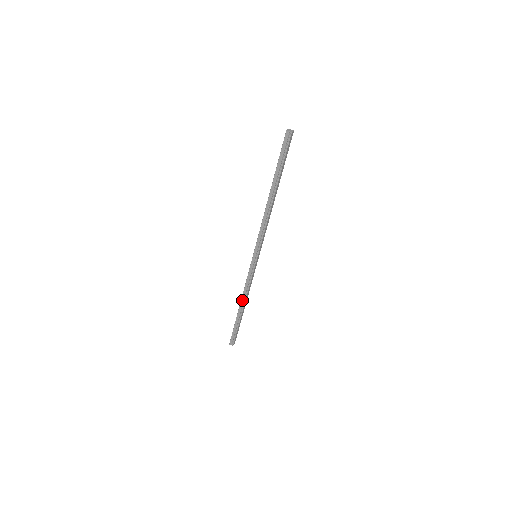
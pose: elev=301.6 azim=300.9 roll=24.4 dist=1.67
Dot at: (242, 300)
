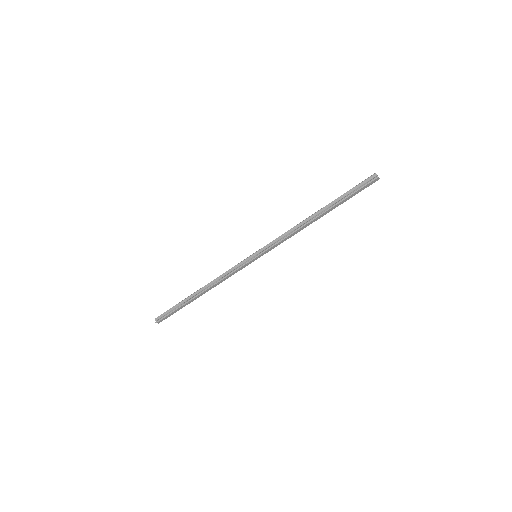
Dot at: (207, 286)
